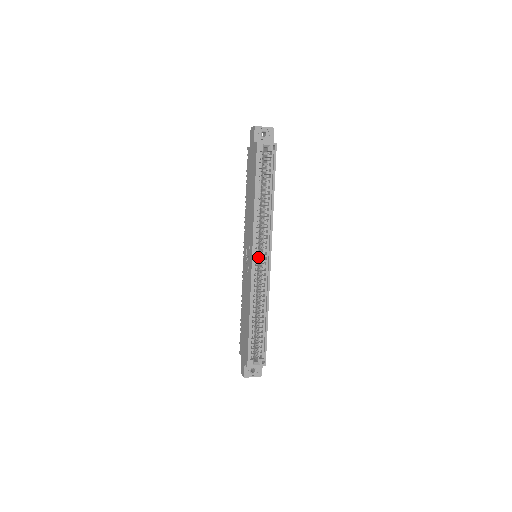
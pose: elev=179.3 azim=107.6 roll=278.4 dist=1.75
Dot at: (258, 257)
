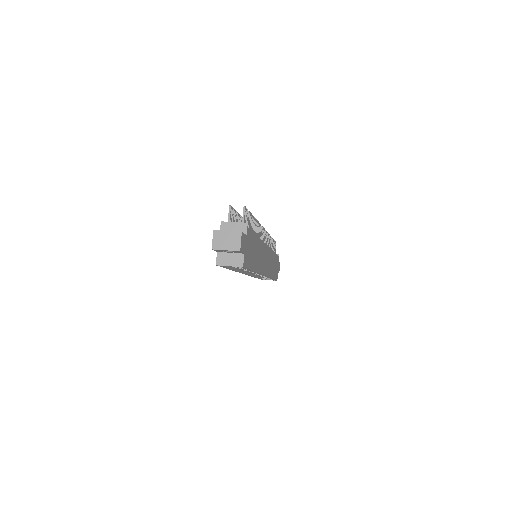
Dot at: occluded
